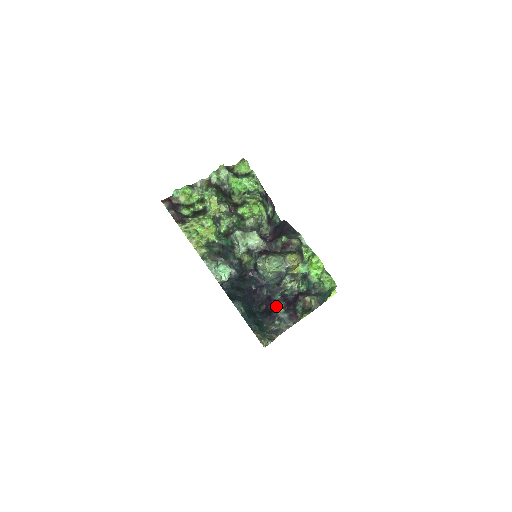
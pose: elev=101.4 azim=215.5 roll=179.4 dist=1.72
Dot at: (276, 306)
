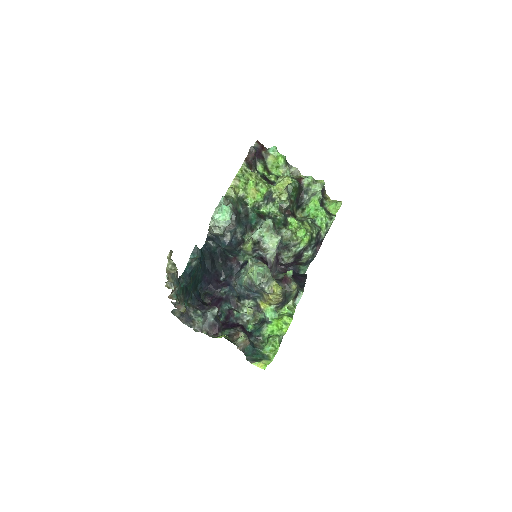
Dot at: occluded
